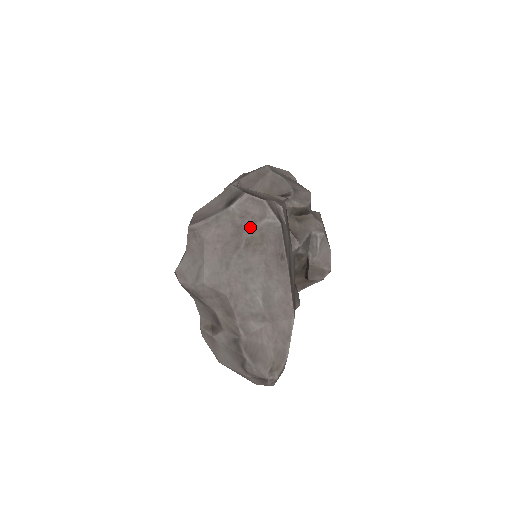
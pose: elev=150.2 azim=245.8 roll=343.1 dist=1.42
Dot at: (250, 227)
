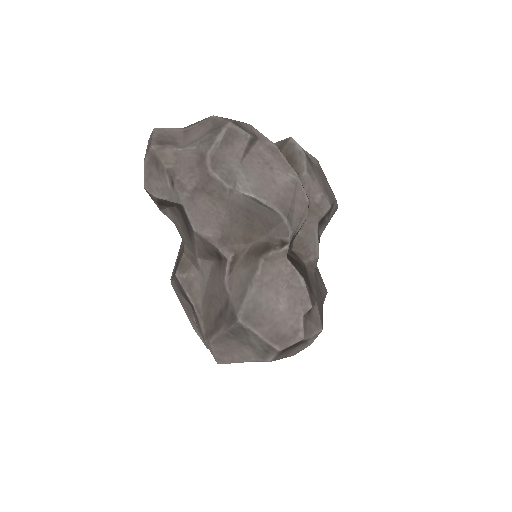
Dot at: occluded
